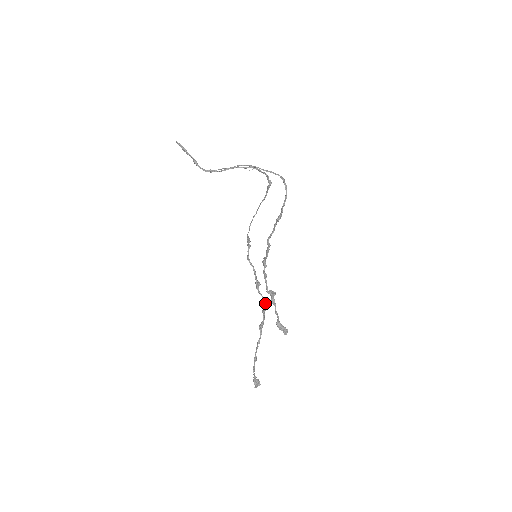
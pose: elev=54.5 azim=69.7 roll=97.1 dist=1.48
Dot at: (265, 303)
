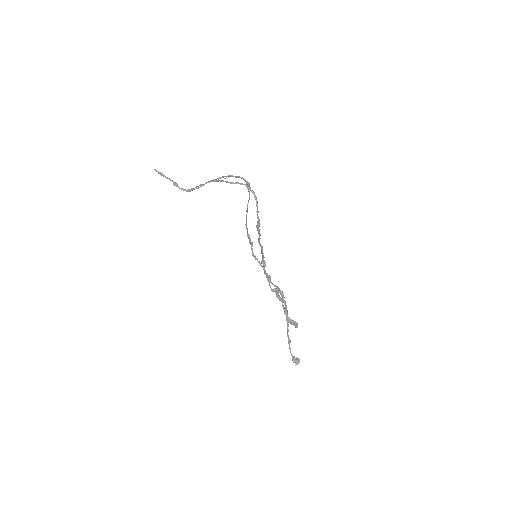
Dot at: (282, 291)
